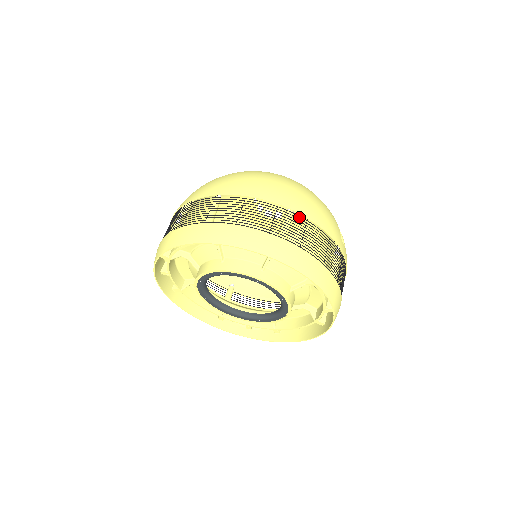
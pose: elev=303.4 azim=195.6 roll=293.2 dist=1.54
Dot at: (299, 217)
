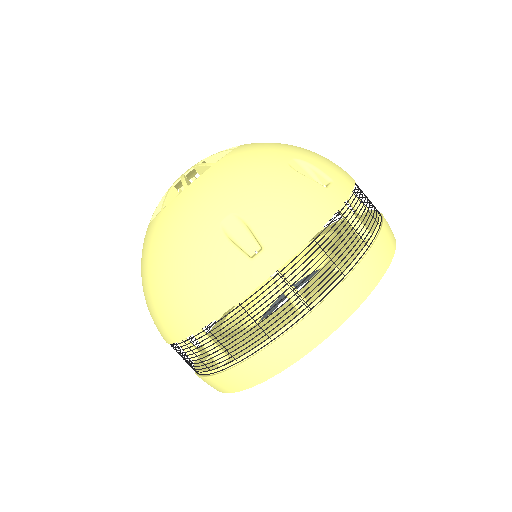
Dot at: occluded
